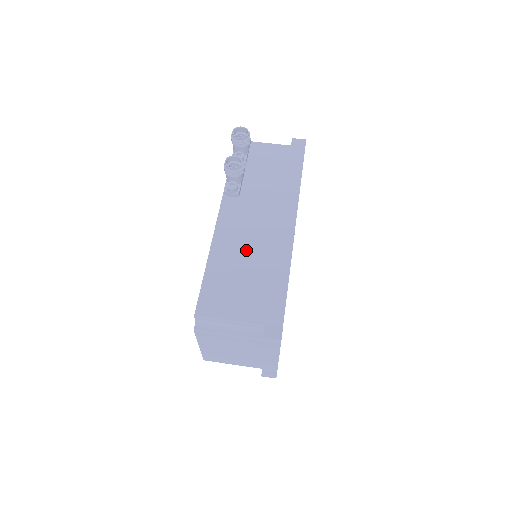
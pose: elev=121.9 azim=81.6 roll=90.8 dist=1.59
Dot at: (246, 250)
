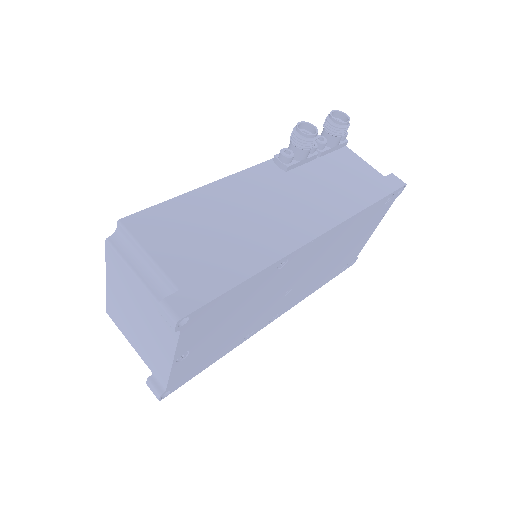
Dot at: (241, 214)
